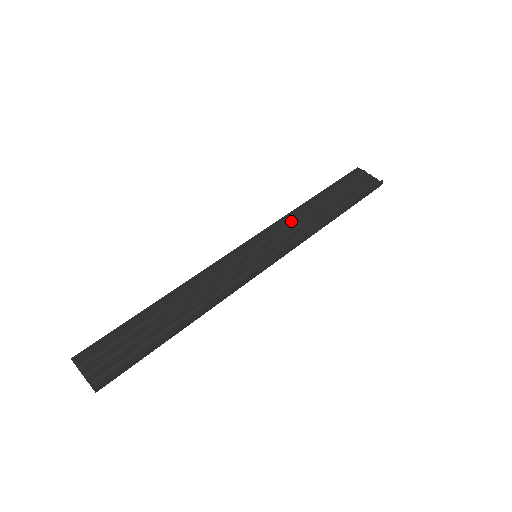
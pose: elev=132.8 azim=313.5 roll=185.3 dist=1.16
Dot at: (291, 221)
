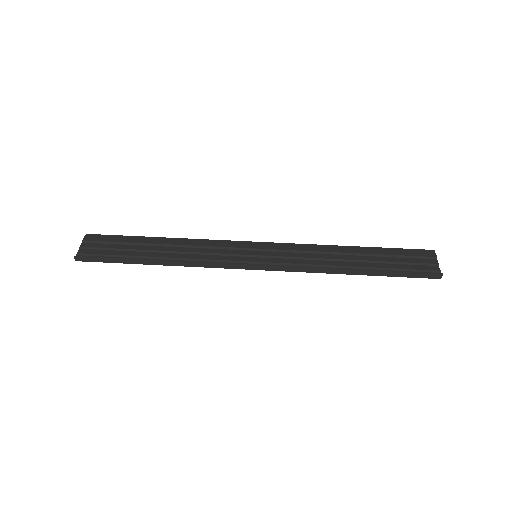
Dot at: (313, 251)
